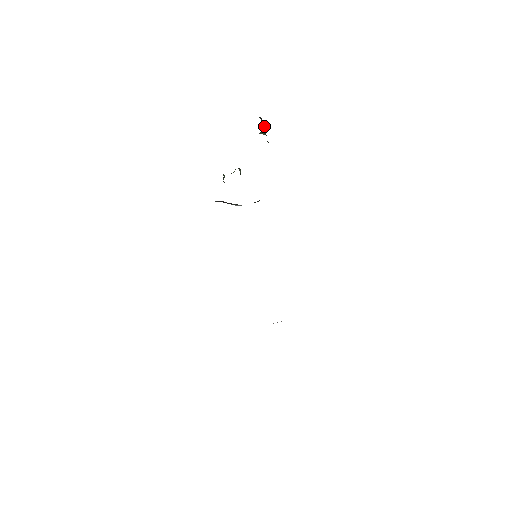
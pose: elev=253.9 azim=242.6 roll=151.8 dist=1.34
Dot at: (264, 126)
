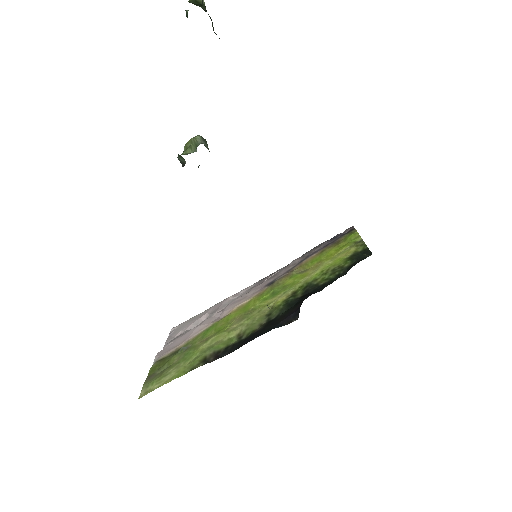
Dot at: out of frame
